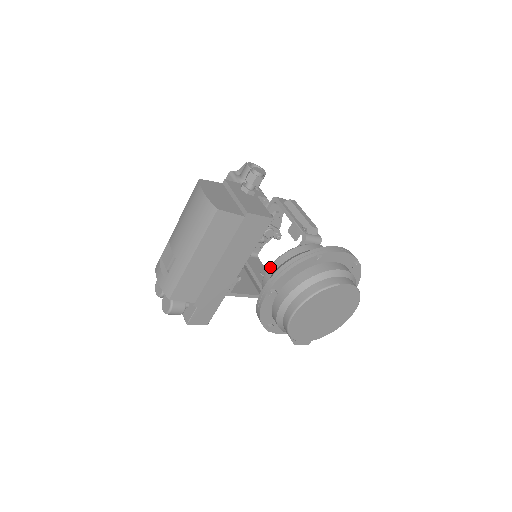
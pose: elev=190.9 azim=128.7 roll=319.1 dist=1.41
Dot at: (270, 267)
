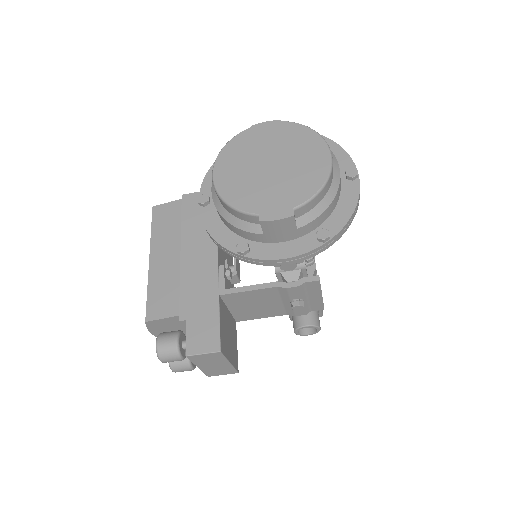
Dot at: occluded
